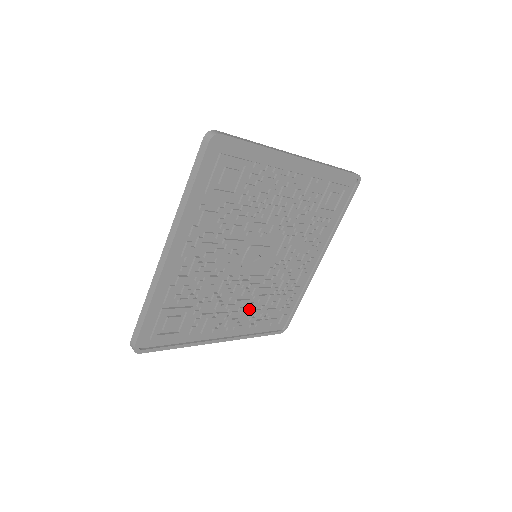
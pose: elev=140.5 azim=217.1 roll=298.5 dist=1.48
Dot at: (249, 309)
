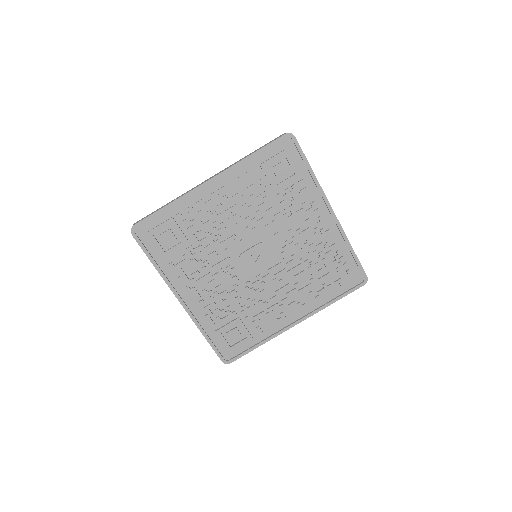
Dot at: (299, 289)
